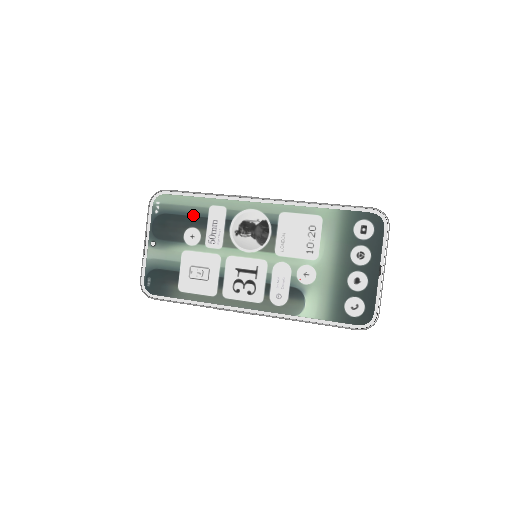
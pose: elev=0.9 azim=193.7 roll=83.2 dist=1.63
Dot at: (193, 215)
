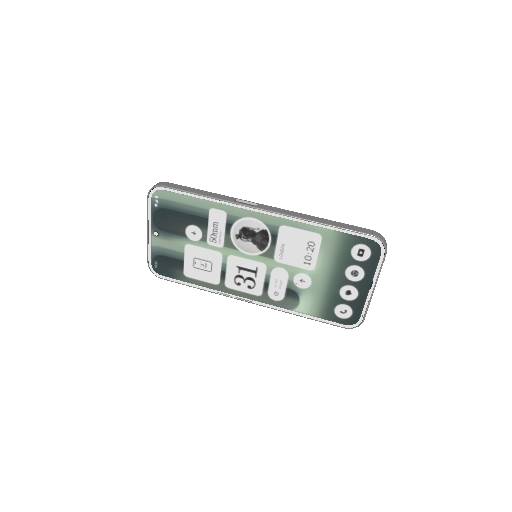
Dot at: (193, 215)
